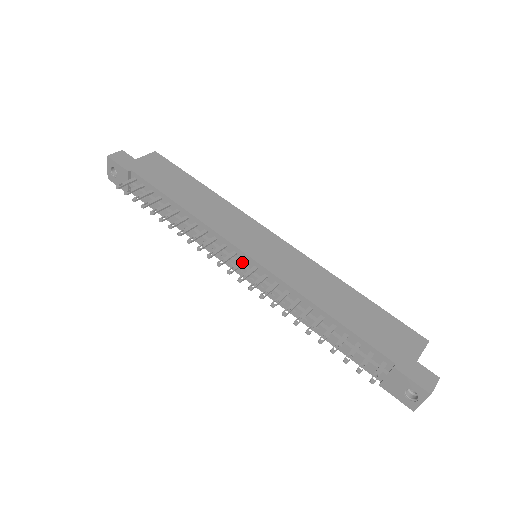
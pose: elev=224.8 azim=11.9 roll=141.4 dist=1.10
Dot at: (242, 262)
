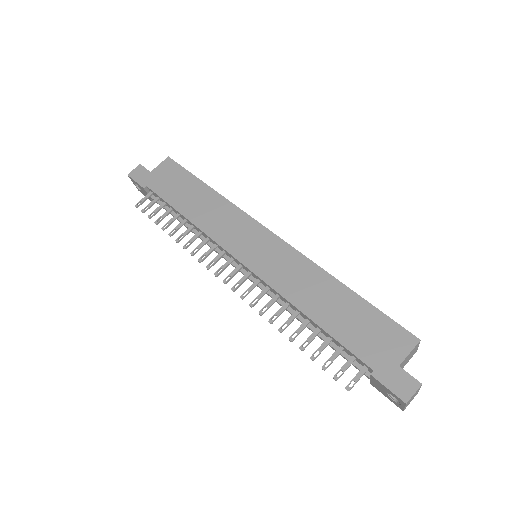
Dot at: (237, 269)
